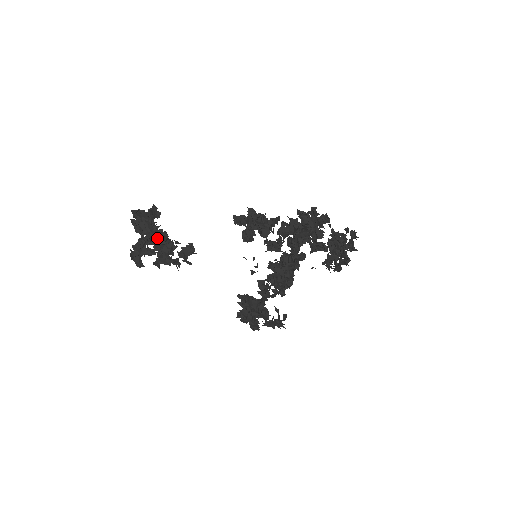
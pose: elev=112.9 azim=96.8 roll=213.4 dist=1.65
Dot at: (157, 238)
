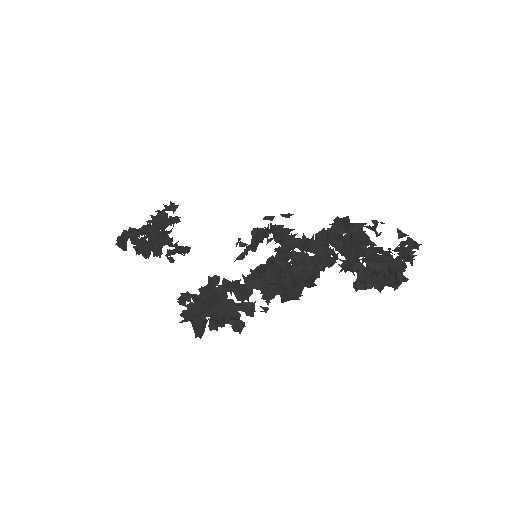
Dot at: occluded
